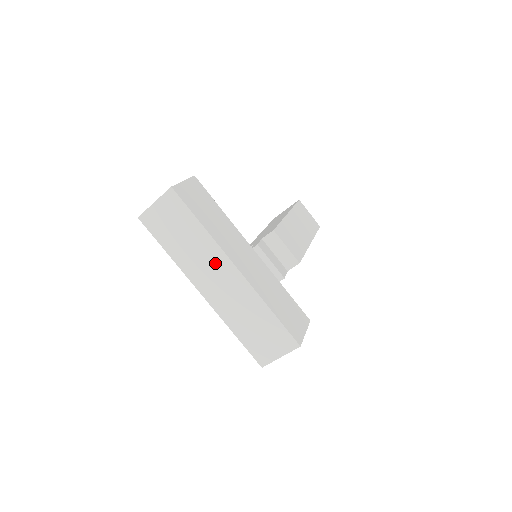
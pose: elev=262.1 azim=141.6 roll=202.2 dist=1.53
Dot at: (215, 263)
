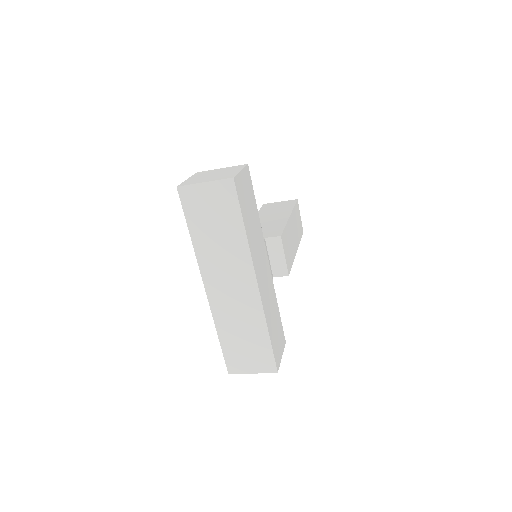
Dot at: (237, 268)
